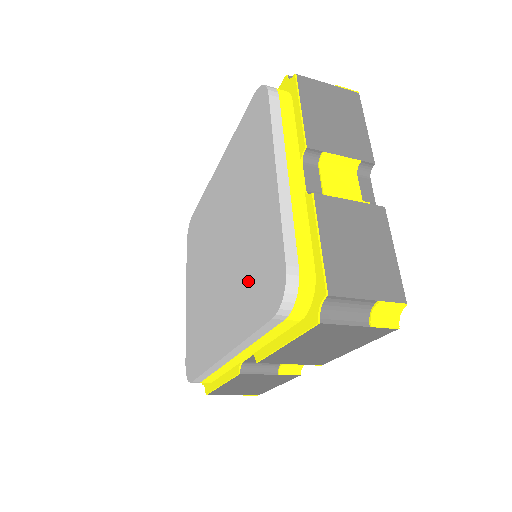
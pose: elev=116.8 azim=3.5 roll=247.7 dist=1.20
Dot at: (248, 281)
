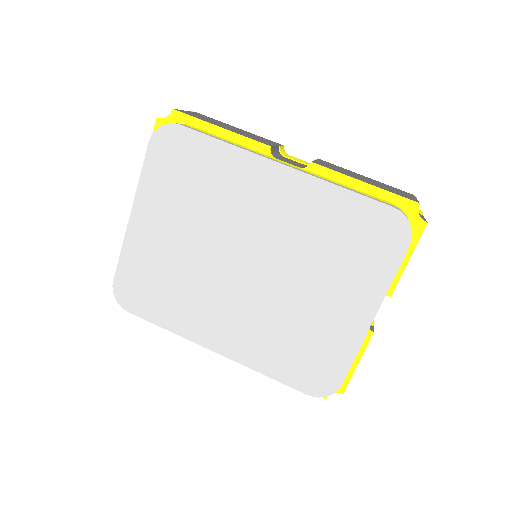
Dot at: (288, 345)
